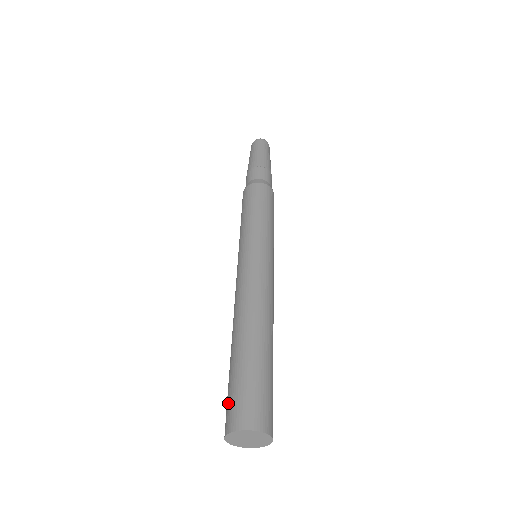
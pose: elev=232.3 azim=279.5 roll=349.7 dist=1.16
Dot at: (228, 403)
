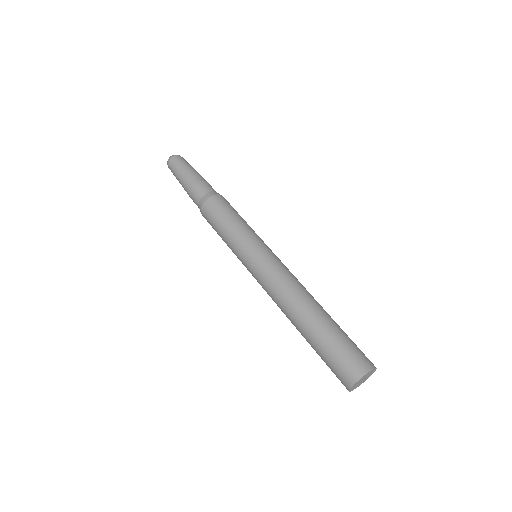
Dot at: (345, 358)
